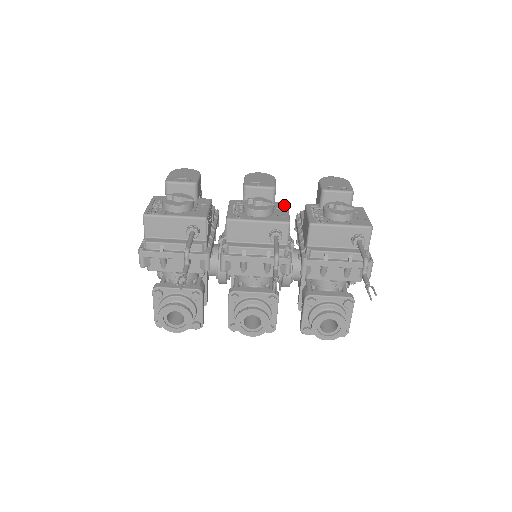
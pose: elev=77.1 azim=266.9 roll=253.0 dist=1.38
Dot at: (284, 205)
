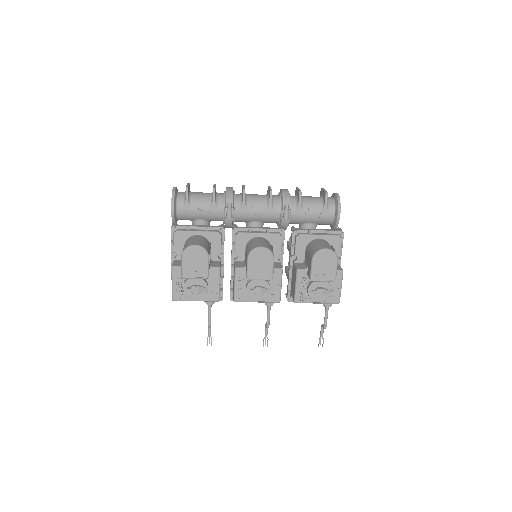
Dot at: (279, 275)
